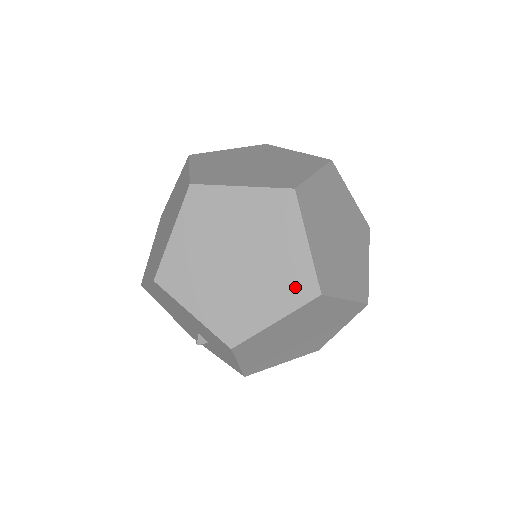
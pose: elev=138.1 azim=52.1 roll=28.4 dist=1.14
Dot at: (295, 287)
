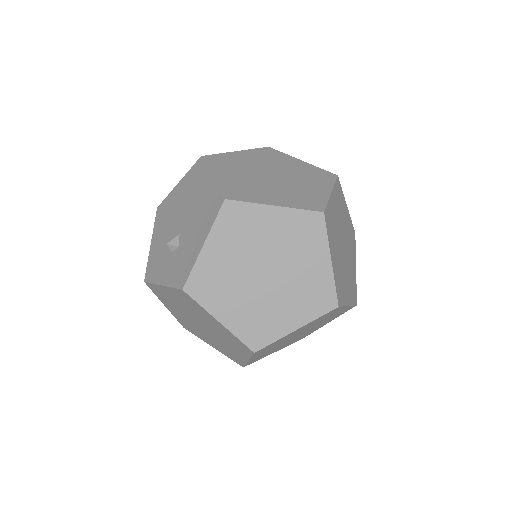
Dot at: (306, 201)
